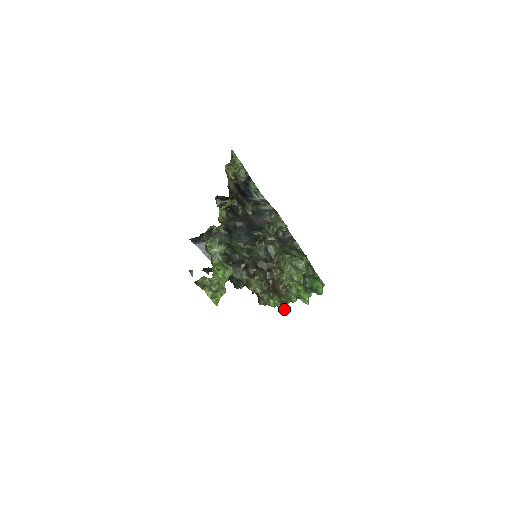
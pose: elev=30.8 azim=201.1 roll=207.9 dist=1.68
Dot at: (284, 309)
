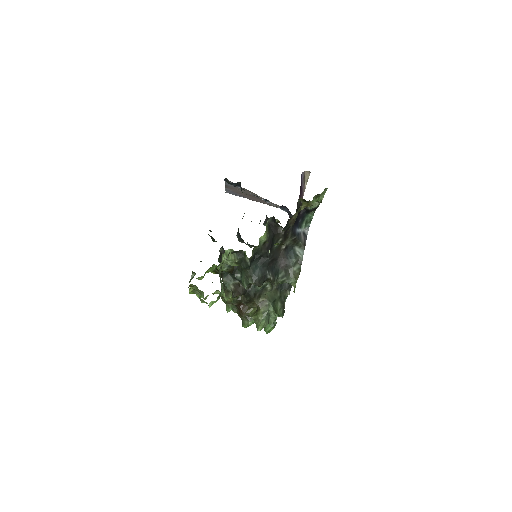
Dot at: occluded
